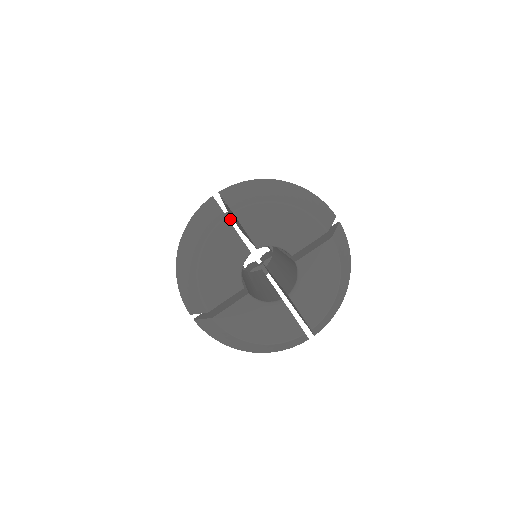
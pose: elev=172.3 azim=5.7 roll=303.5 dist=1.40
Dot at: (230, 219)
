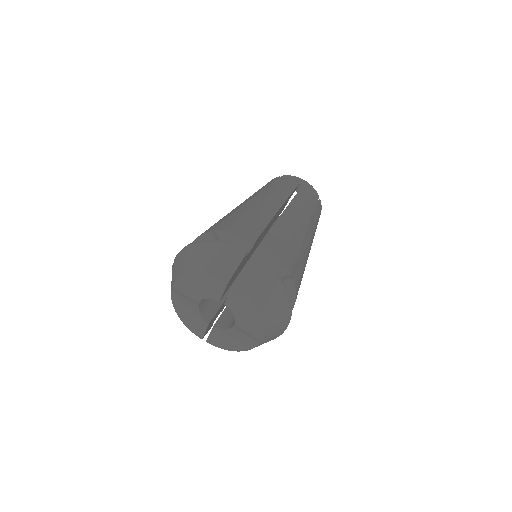
Dot at: occluded
